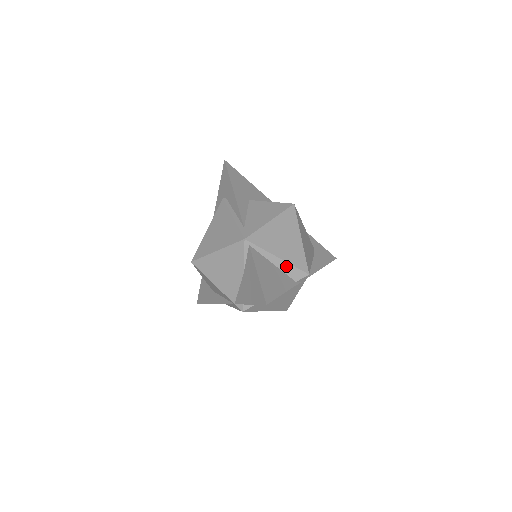
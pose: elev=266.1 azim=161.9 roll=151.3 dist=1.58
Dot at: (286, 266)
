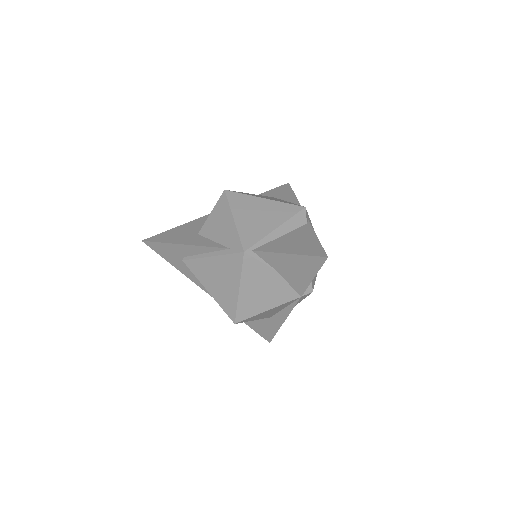
Dot at: (288, 225)
